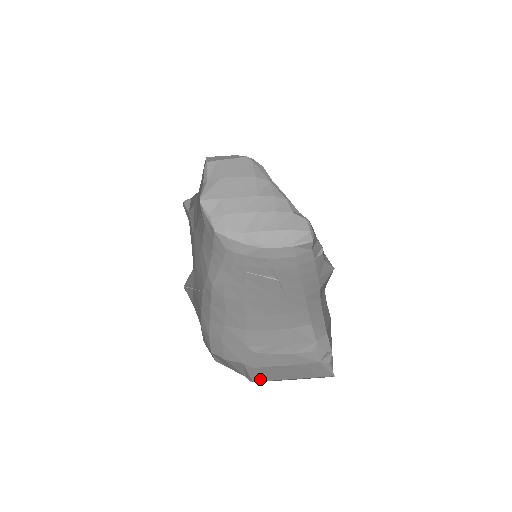
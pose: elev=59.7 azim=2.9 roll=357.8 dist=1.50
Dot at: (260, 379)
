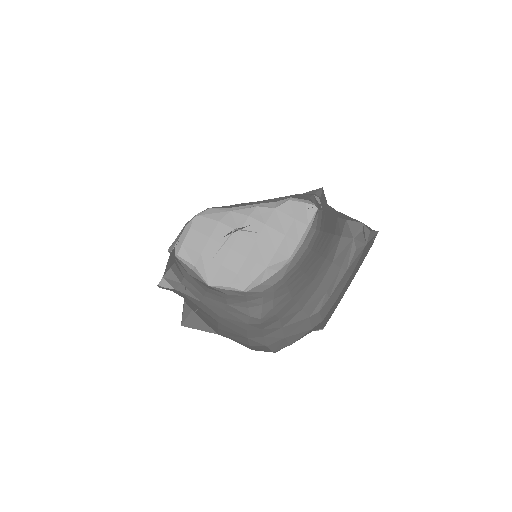
Dot at: (328, 319)
